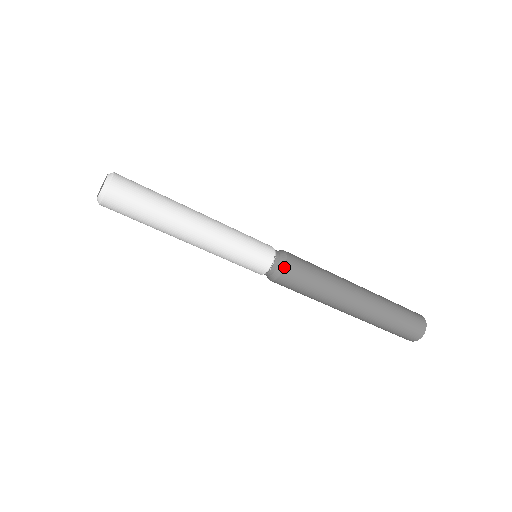
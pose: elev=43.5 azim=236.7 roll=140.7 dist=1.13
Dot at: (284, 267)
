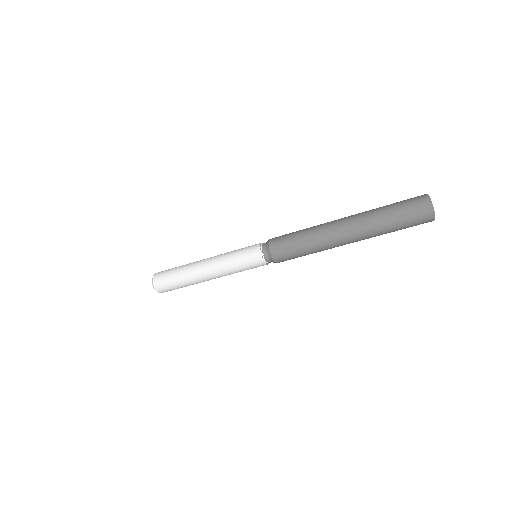
Dot at: (269, 244)
